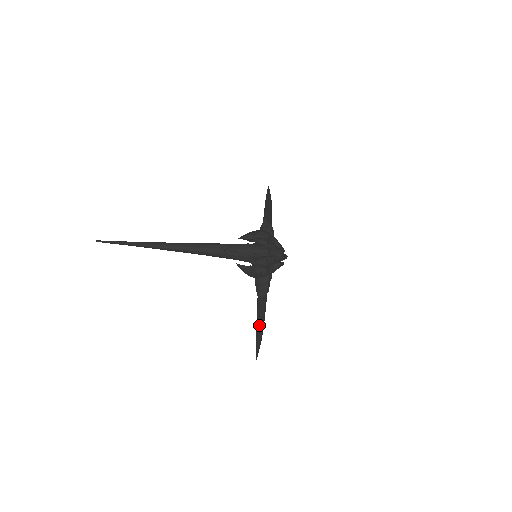
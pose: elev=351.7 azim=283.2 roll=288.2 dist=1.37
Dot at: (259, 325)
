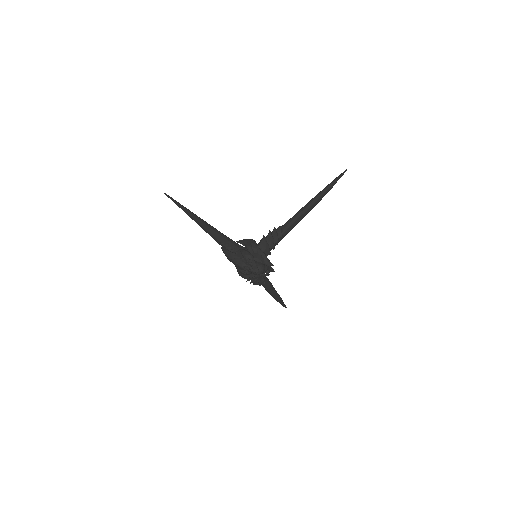
Dot at: (271, 295)
